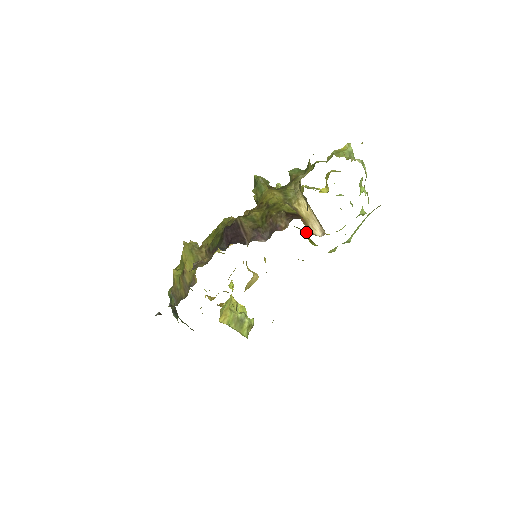
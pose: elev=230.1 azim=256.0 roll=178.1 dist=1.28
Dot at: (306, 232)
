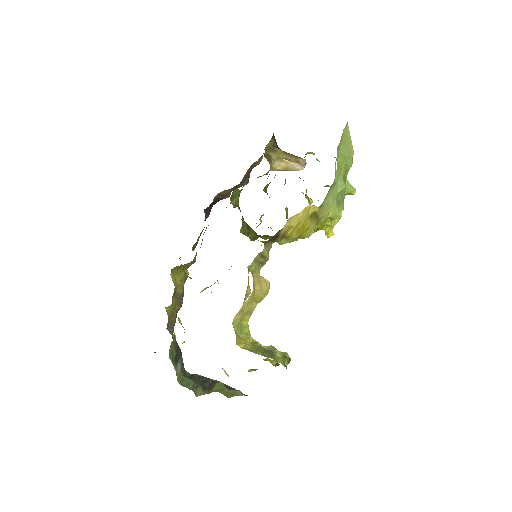
Dot at: occluded
